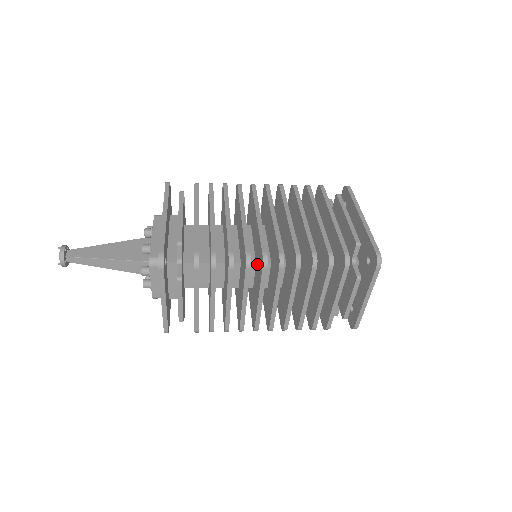
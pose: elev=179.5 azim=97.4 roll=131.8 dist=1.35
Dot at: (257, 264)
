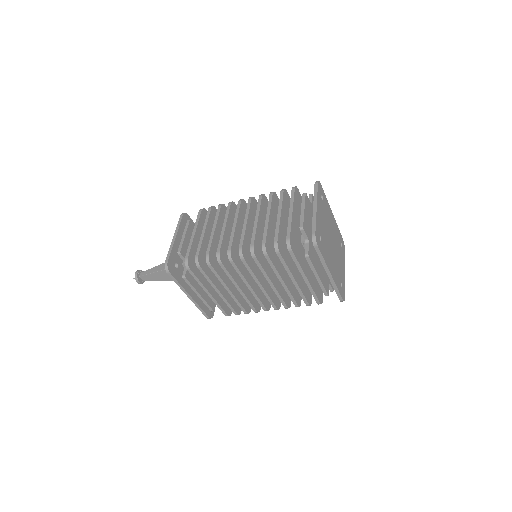
Dot at: occluded
